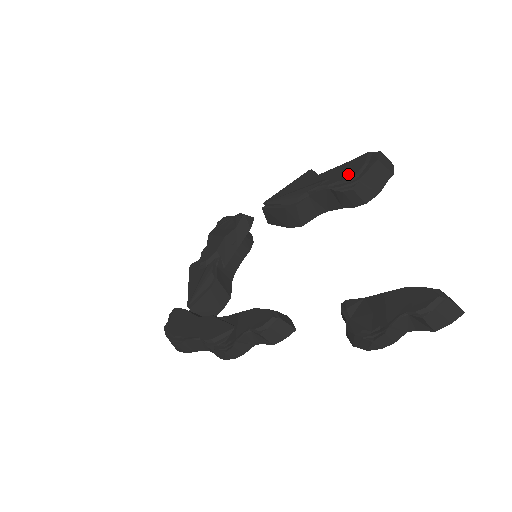
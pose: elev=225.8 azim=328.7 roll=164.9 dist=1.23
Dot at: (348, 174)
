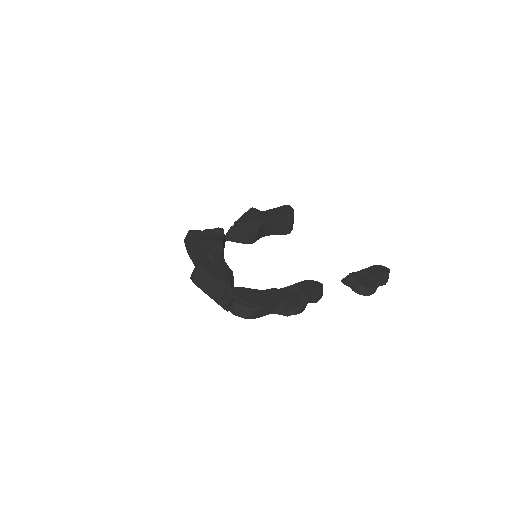
Dot at: (285, 214)
